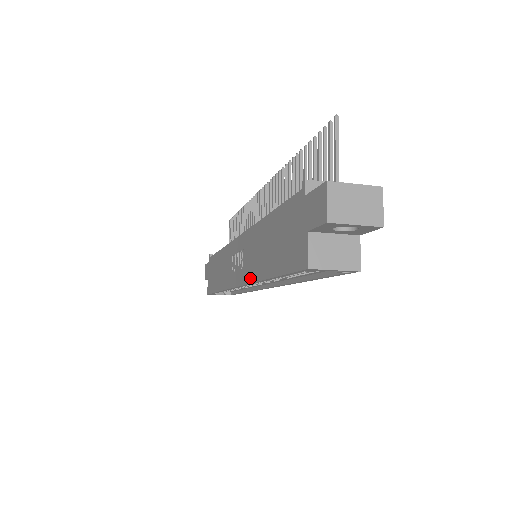
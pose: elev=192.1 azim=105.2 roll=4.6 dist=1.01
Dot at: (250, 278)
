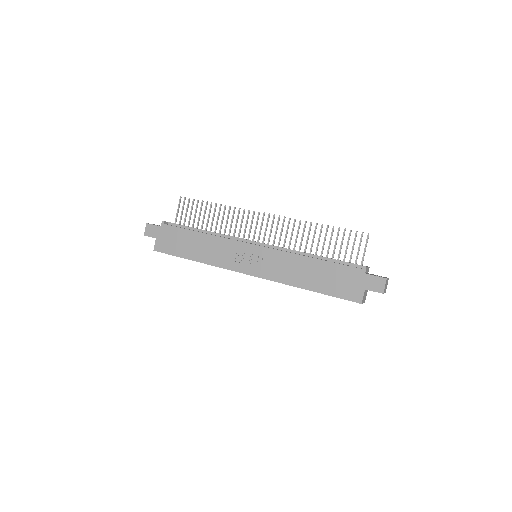
Dot at: (278, 280)
